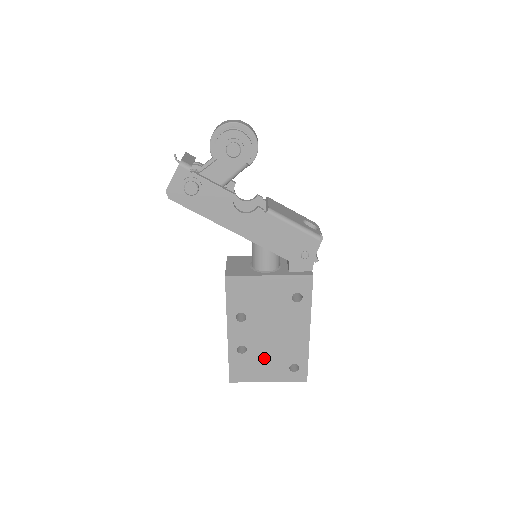
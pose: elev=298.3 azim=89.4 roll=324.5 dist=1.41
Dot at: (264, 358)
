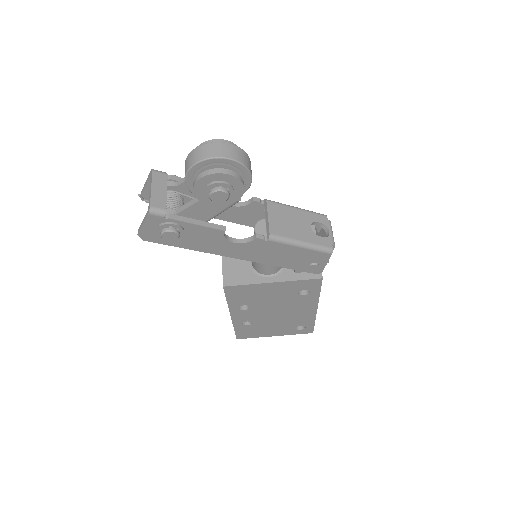
Dot at: (270, 326)
